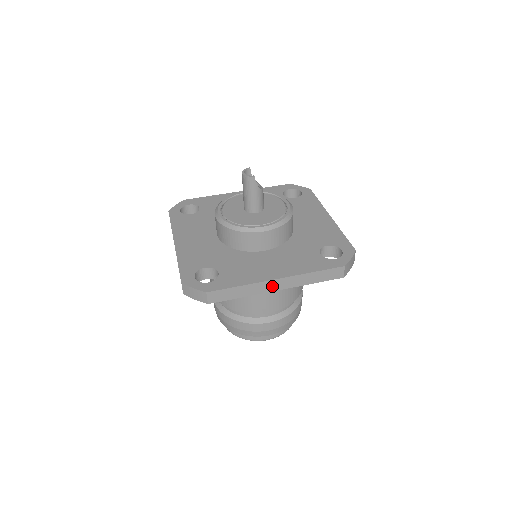
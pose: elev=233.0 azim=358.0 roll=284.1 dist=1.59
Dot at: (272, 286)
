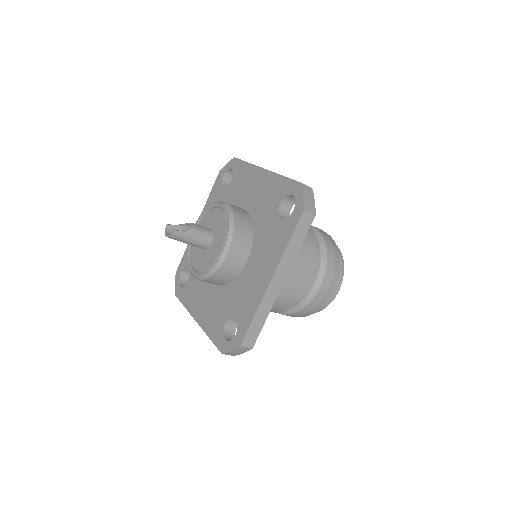
Dot at: (275, 287)
